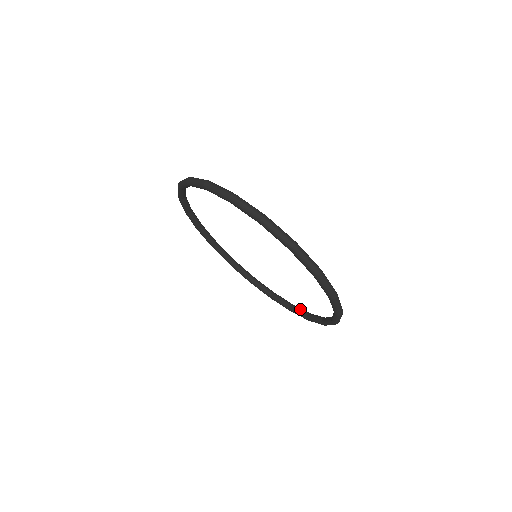
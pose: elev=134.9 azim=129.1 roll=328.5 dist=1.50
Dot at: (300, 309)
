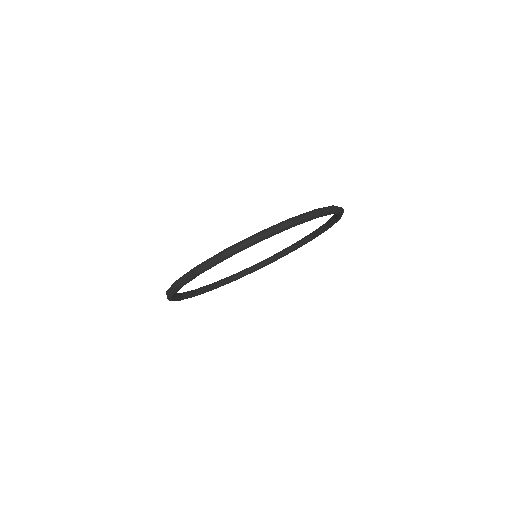
Dot at: (318, 229)
